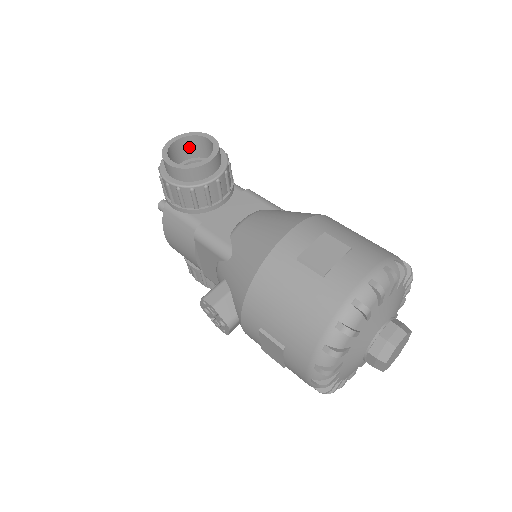
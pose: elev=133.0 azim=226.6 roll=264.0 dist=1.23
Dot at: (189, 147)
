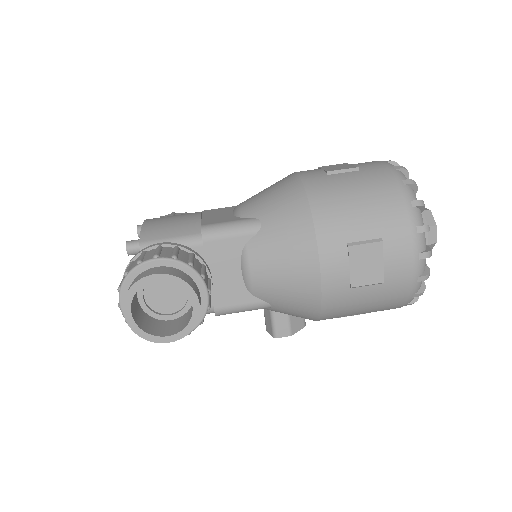
Dot at: occluded
